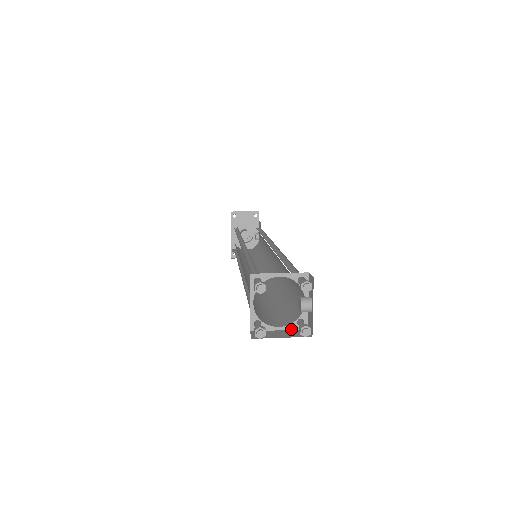
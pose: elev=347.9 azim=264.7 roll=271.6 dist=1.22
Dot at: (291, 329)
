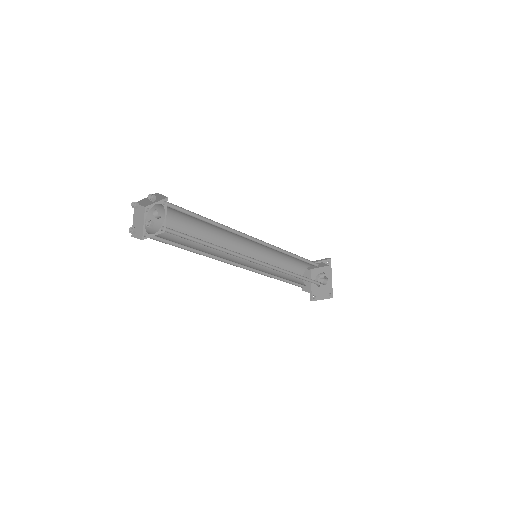
Dot at: occluded
